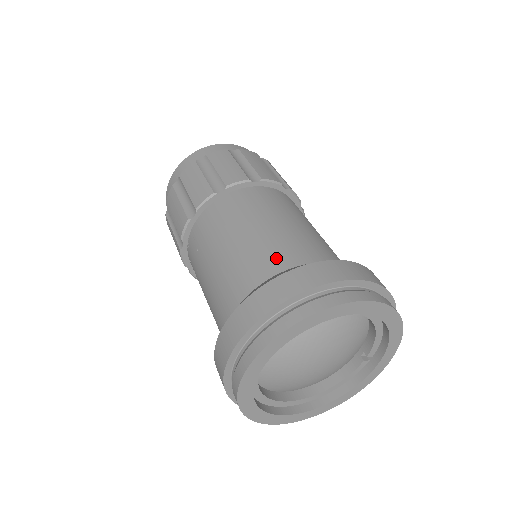
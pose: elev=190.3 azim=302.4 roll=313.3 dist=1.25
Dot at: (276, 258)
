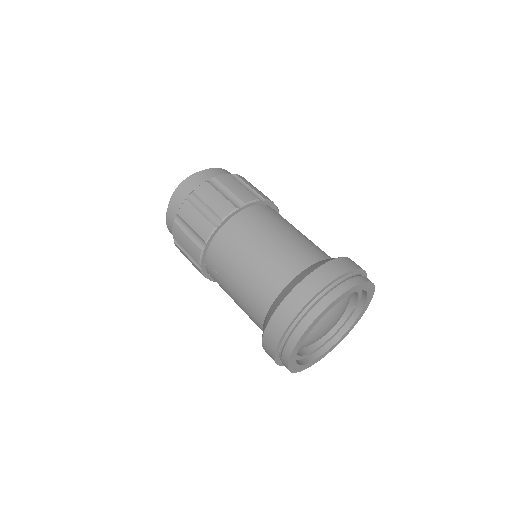
Dot at: (282, 272)
